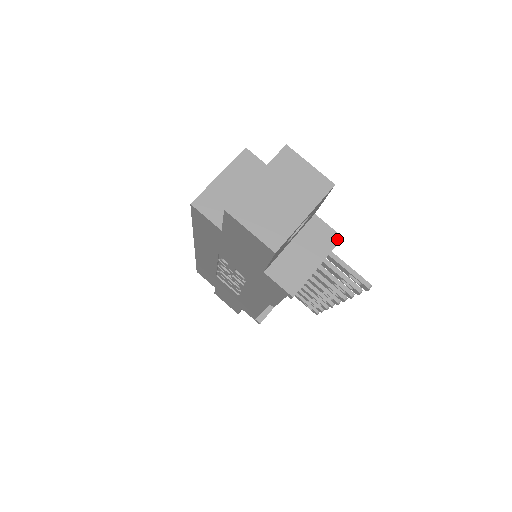
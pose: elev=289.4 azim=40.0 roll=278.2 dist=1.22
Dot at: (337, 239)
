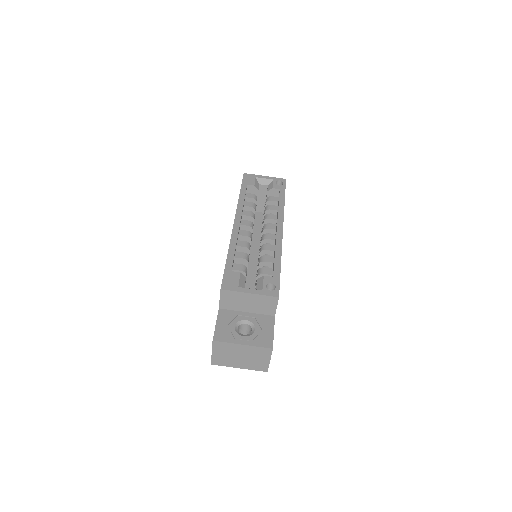
Dot at: occluded
